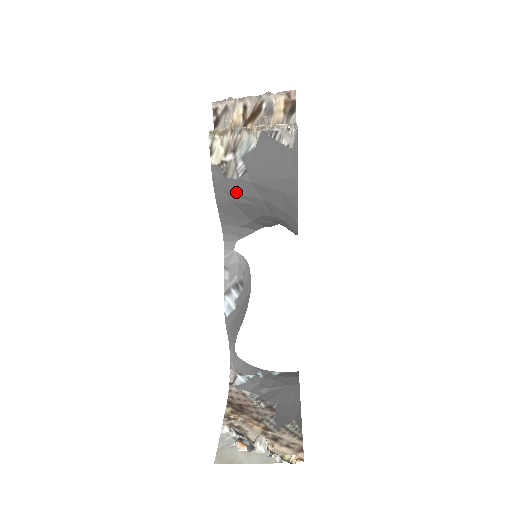
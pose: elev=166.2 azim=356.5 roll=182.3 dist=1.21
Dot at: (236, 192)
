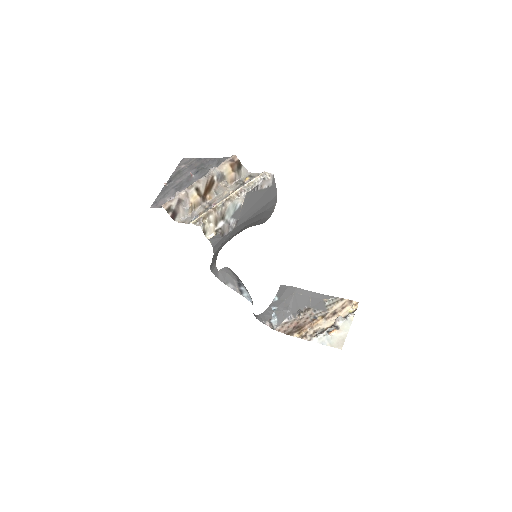
Dot at: (229, 238)
